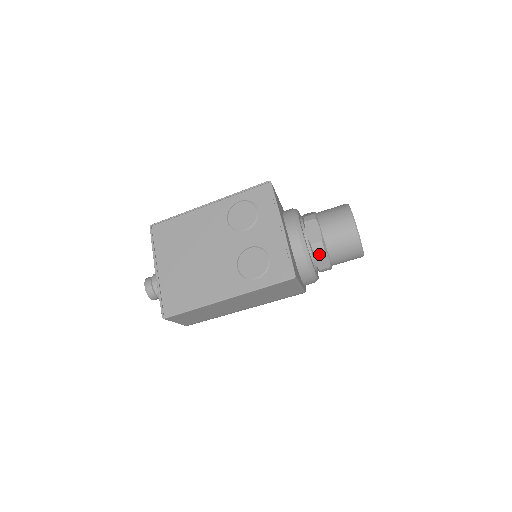
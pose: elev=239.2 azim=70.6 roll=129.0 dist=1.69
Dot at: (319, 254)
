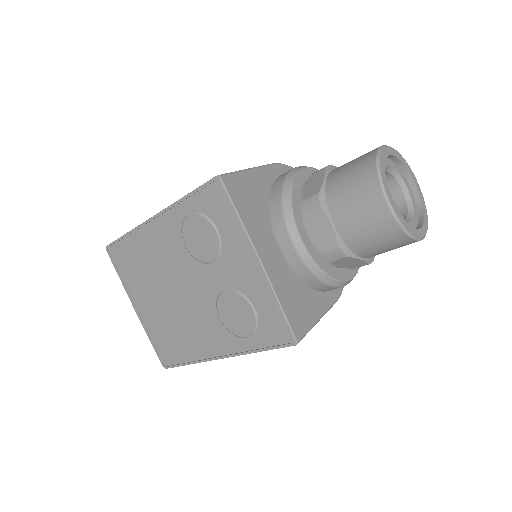
Dot at: (342, 261)
